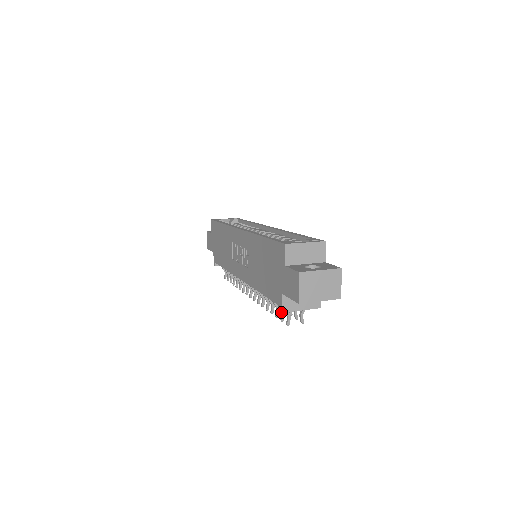
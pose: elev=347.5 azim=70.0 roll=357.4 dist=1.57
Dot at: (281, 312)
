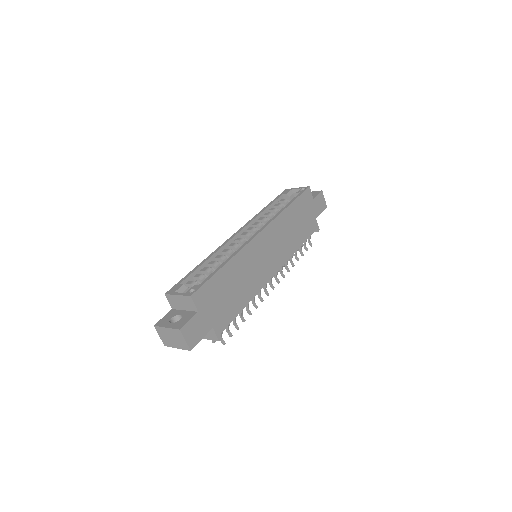
Dot at: occluded
